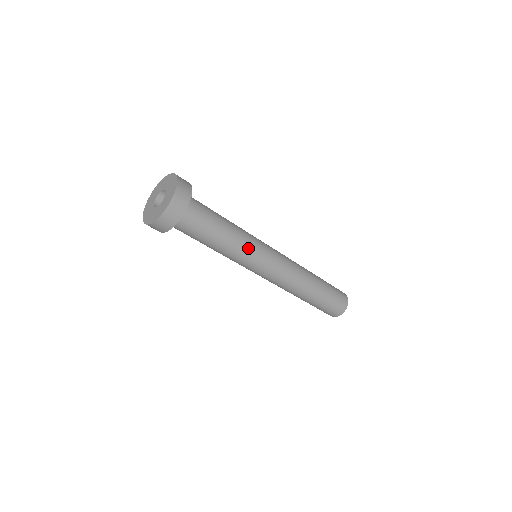
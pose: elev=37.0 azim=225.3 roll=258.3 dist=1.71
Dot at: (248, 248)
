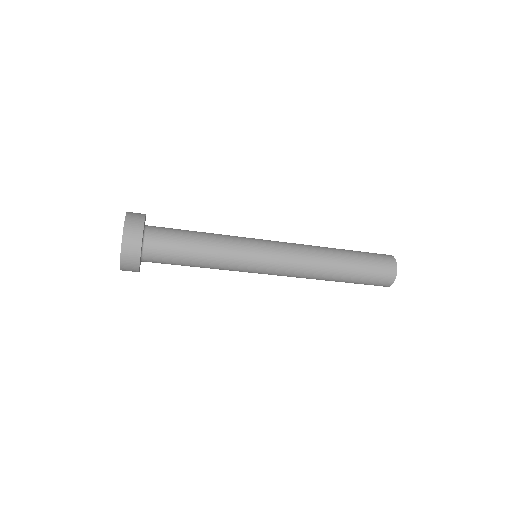
Dot at: (235, 242)
